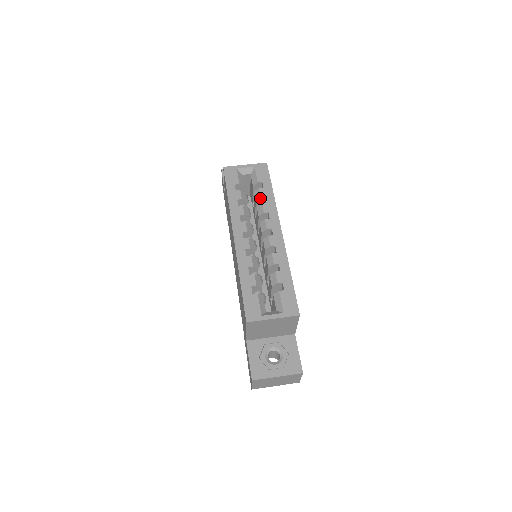
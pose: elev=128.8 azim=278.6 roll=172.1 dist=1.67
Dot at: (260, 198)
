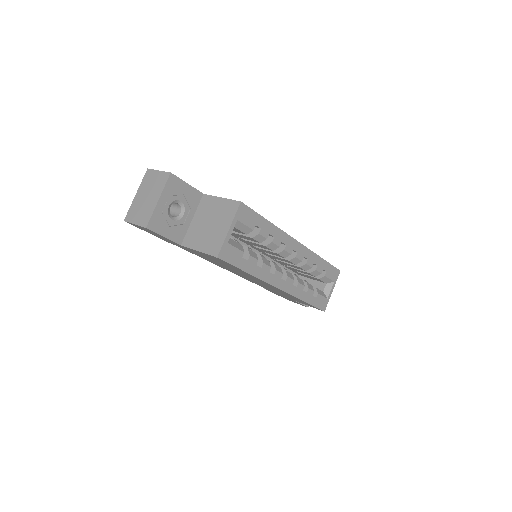
Dot at: (265, 239)
